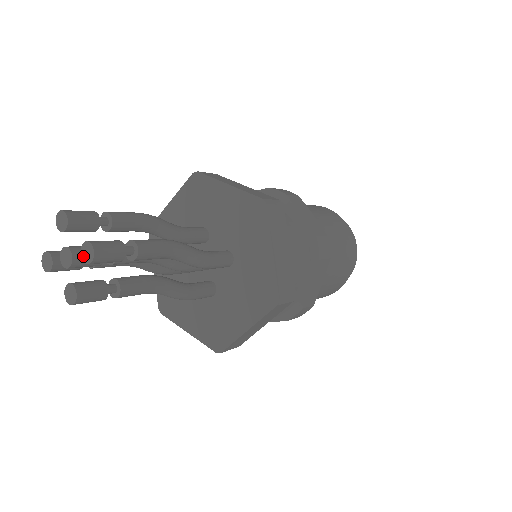
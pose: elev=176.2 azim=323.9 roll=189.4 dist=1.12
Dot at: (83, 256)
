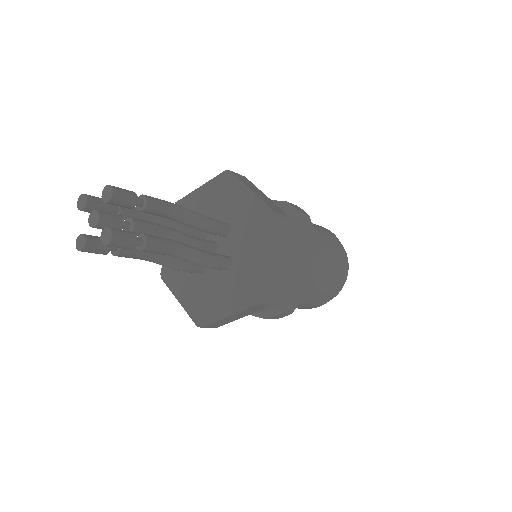
Dot at: (105, 200)
